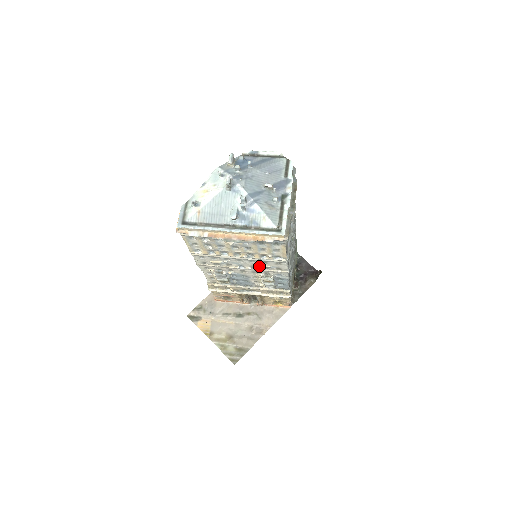
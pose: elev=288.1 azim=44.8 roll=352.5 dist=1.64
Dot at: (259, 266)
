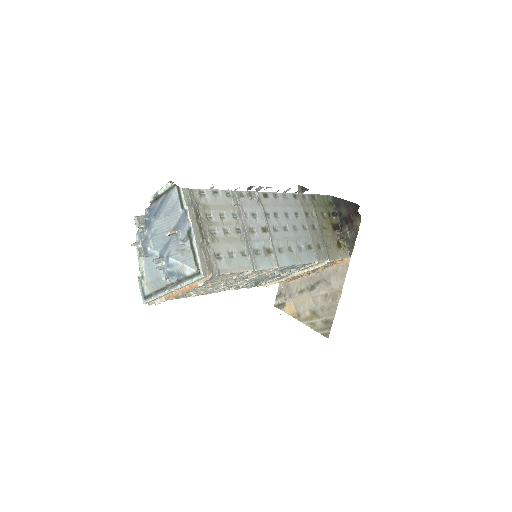
Dot at: (249, 276)
